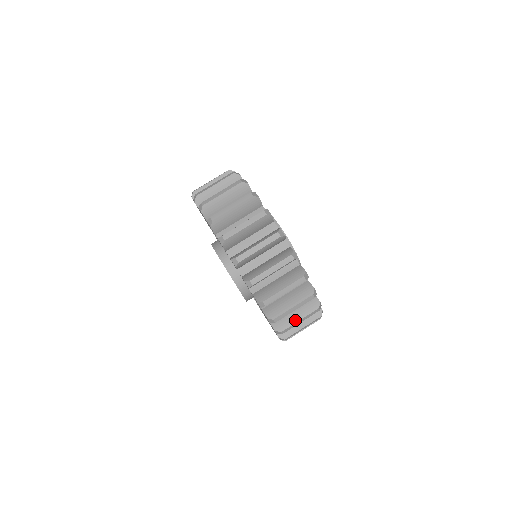
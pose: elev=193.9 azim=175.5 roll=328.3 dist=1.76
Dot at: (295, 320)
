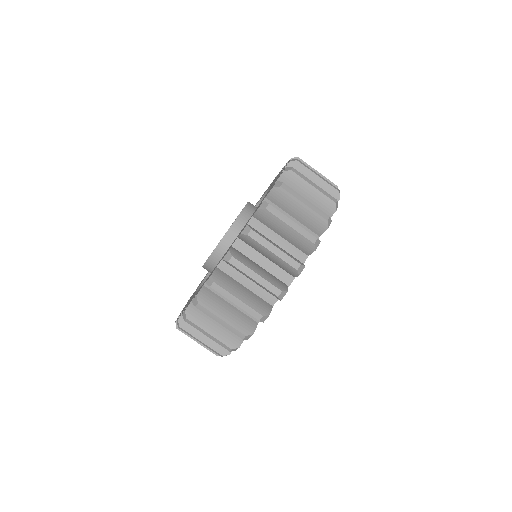
Dot at: (272, 242)
